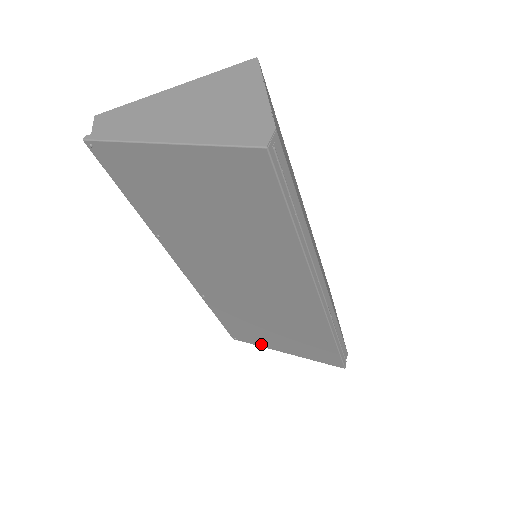
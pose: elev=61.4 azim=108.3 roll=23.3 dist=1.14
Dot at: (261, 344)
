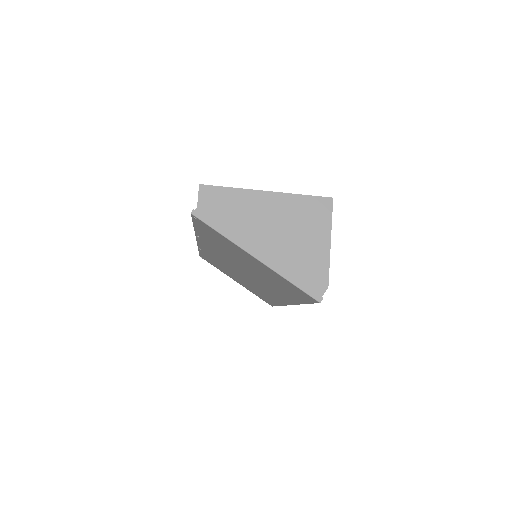
Dot at: occluded
